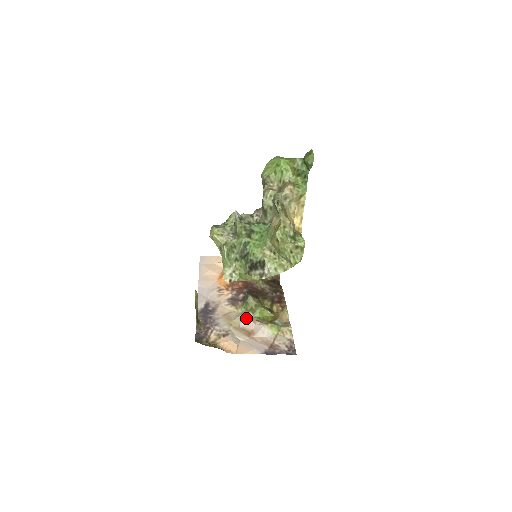
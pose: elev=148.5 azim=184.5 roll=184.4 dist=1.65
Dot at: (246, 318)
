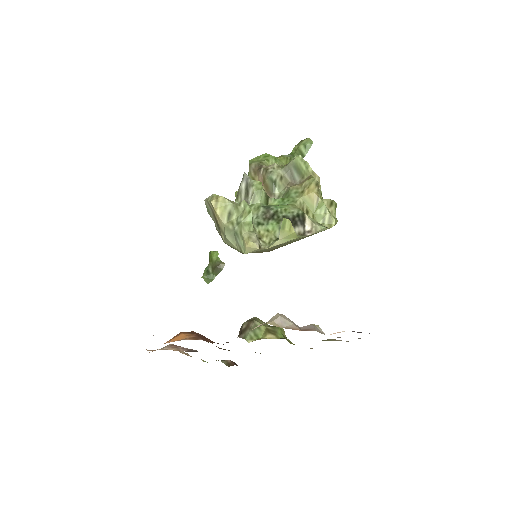
Dot at: (284, 316)
